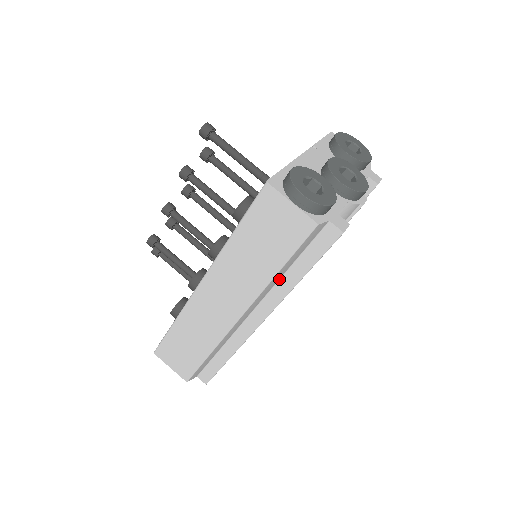
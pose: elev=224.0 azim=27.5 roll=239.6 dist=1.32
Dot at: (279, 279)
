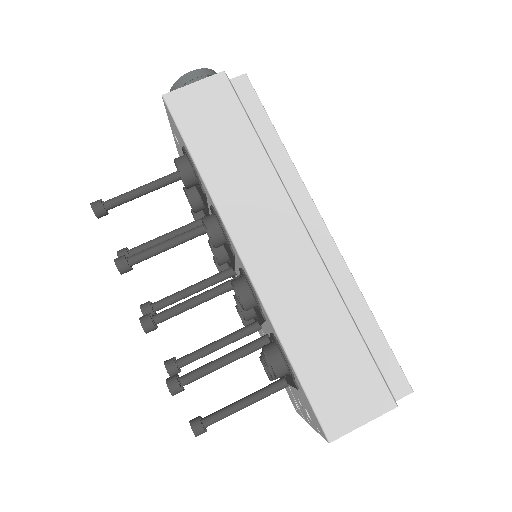
Dot at: (272, 162)
